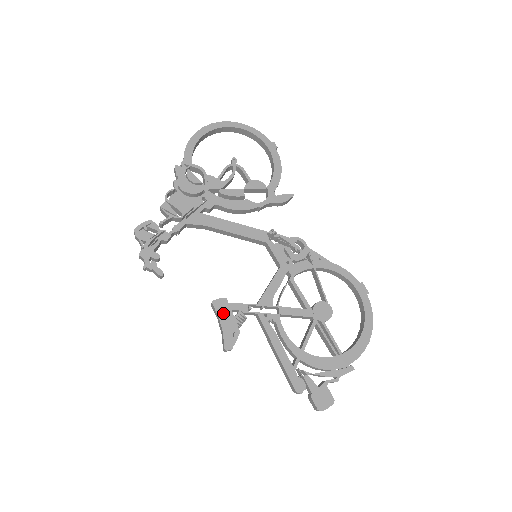
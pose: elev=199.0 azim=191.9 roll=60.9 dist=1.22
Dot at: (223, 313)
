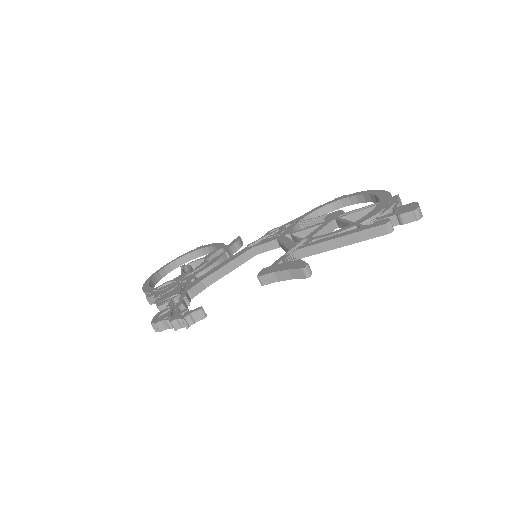
Dot at: (273, 270)
